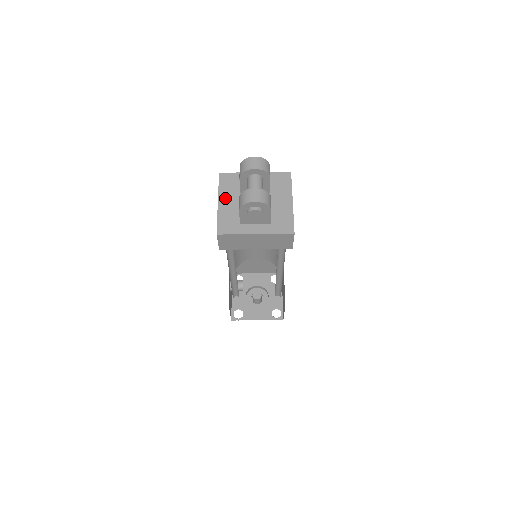
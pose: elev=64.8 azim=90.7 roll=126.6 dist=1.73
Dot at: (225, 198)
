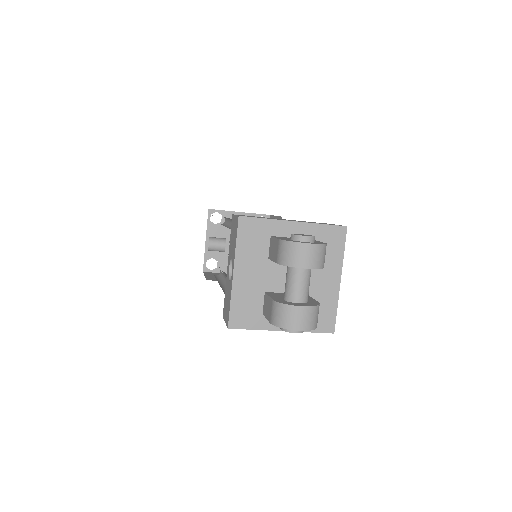
Dot at: (245, 266)
